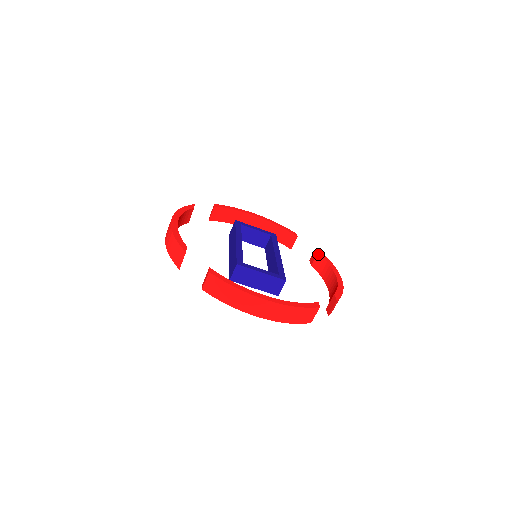
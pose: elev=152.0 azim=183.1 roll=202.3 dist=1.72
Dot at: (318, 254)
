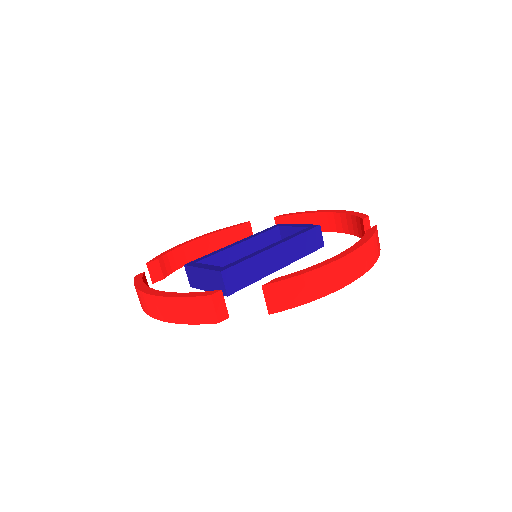
Dot at: occluded
